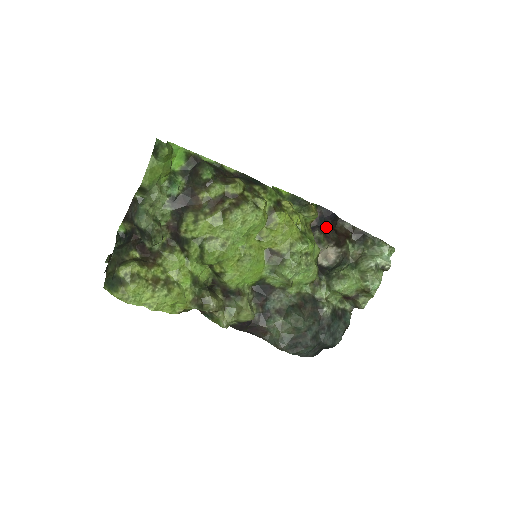
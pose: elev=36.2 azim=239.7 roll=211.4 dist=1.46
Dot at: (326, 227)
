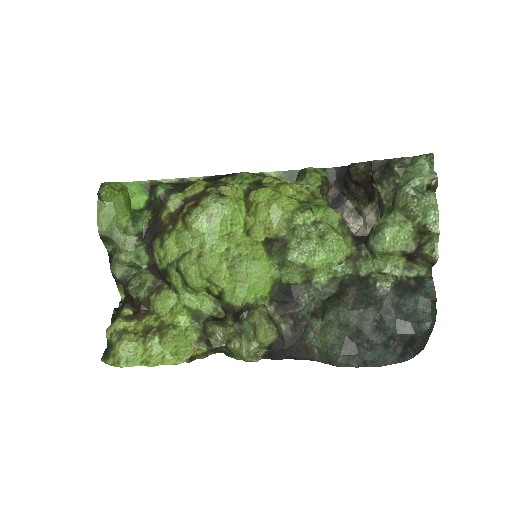
Dot at: (348, 187)
